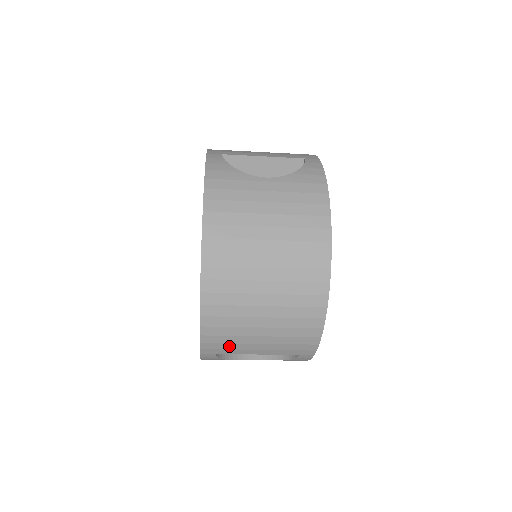
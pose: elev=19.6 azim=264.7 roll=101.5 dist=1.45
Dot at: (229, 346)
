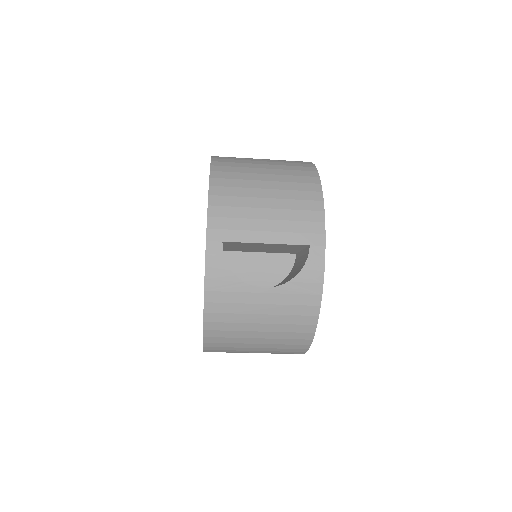
Dot at: (236, 224)
